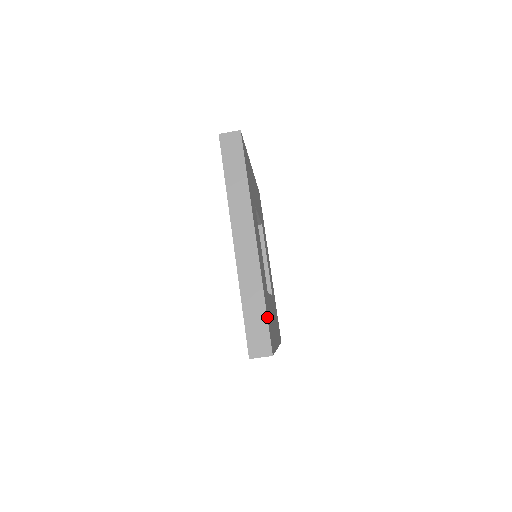
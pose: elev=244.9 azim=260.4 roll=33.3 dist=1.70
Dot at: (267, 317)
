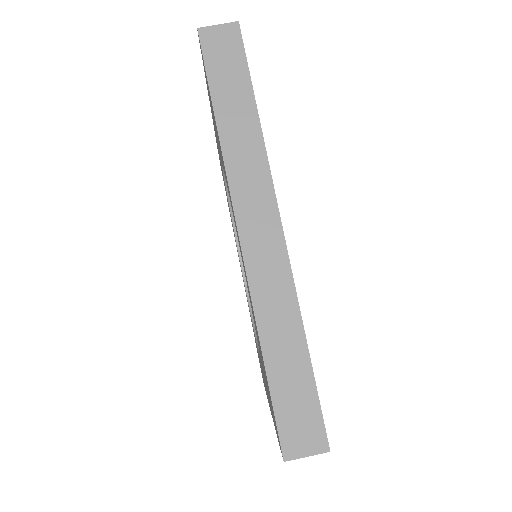
Dot at: occluded
